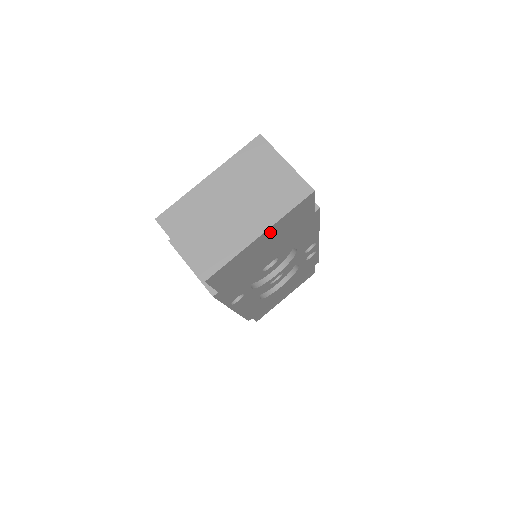
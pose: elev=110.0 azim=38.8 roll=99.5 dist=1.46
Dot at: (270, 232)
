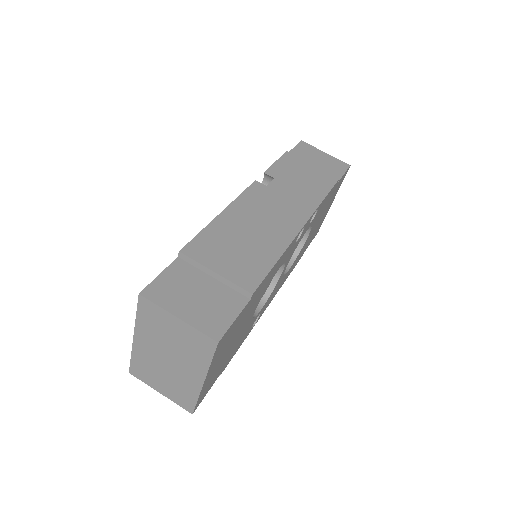
Dot at: (212, 367)
